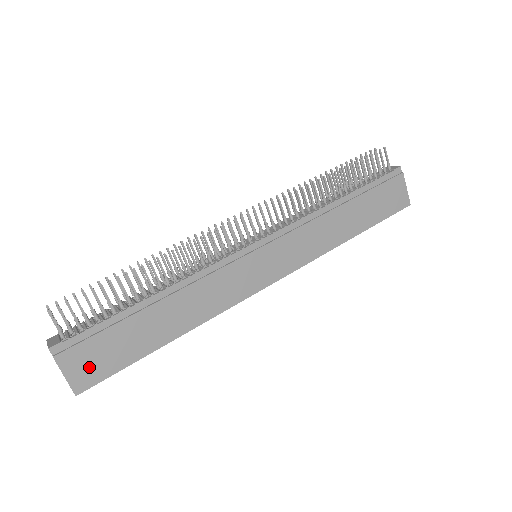
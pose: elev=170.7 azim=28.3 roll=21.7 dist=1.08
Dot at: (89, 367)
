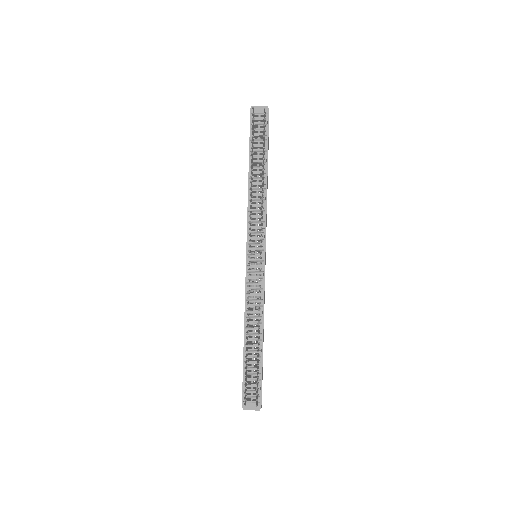
Dot at: occluded
